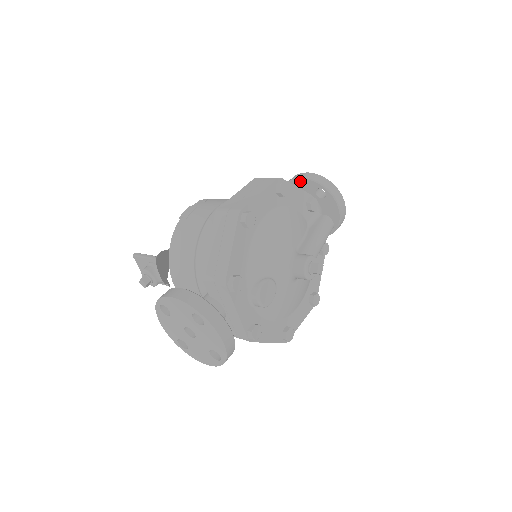
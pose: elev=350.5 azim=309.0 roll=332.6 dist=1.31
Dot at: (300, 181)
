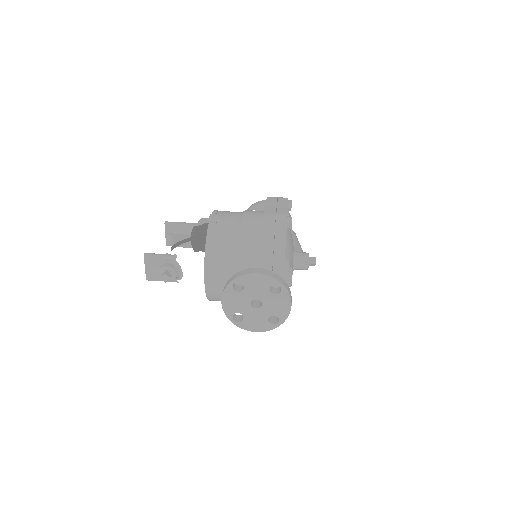
Dot at: occluded
